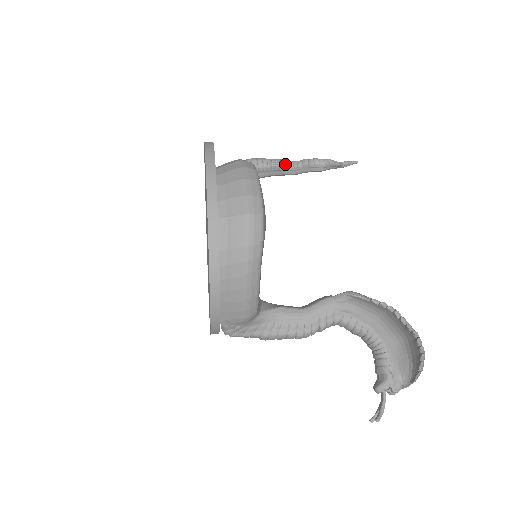
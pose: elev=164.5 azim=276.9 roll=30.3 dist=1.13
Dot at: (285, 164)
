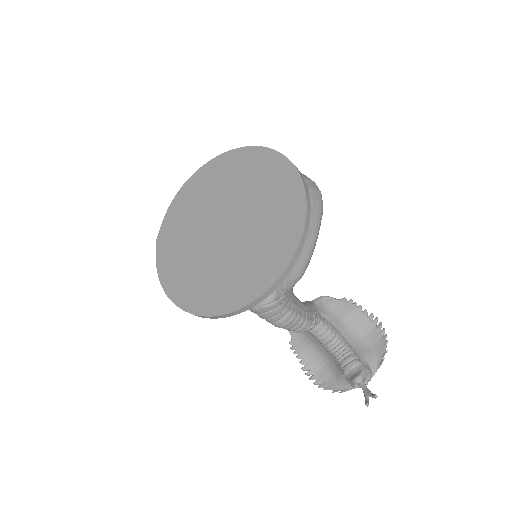
Dot at: occluded
